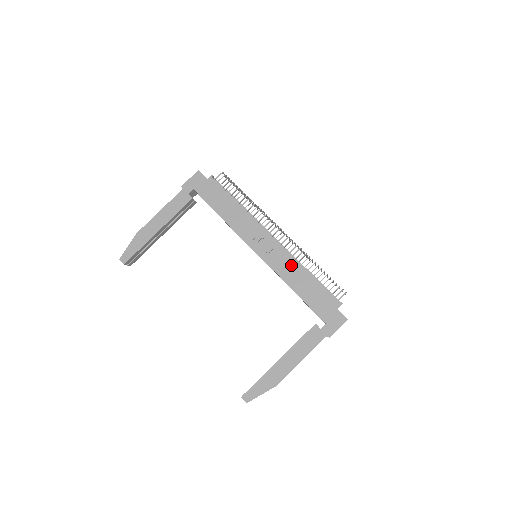
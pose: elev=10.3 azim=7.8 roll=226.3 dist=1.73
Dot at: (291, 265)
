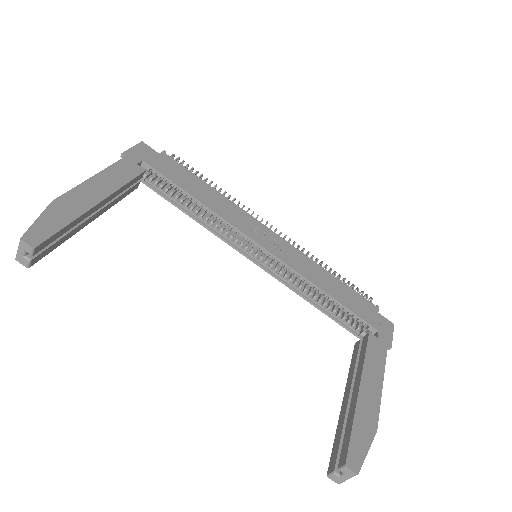
Dot at: (308, 263)
